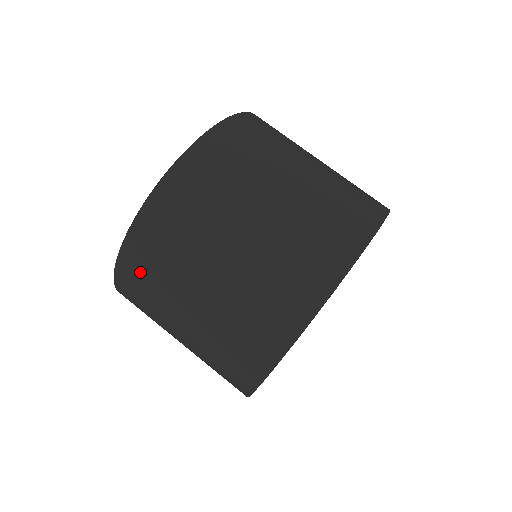
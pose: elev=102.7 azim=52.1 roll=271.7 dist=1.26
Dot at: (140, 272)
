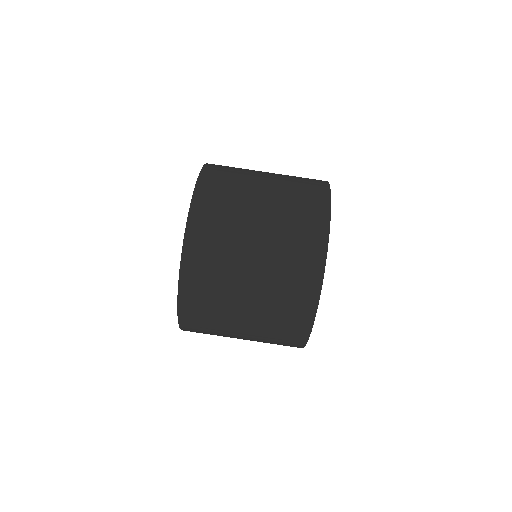
Dot at: (200, 332)
